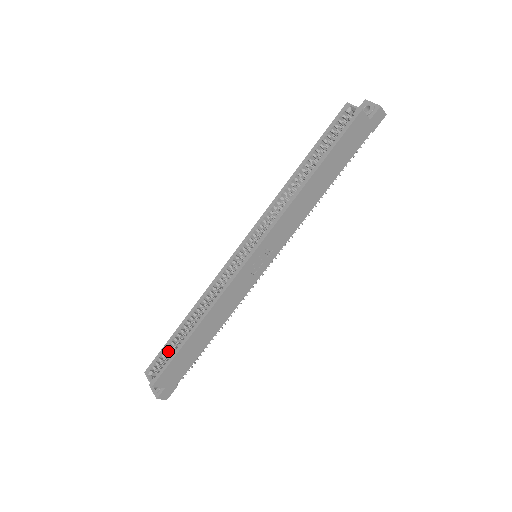
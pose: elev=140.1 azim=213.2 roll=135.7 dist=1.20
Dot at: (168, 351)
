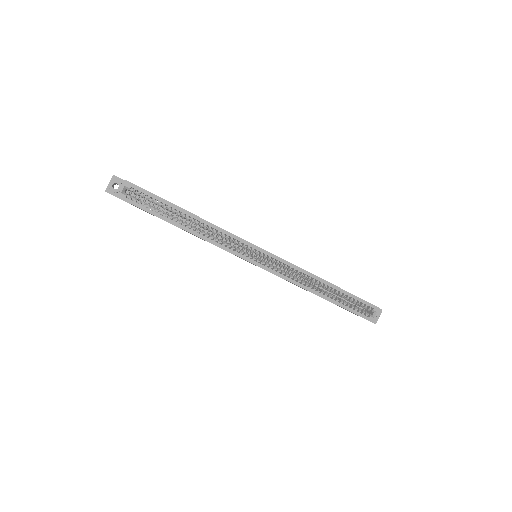
Dot at: (155, 201)
